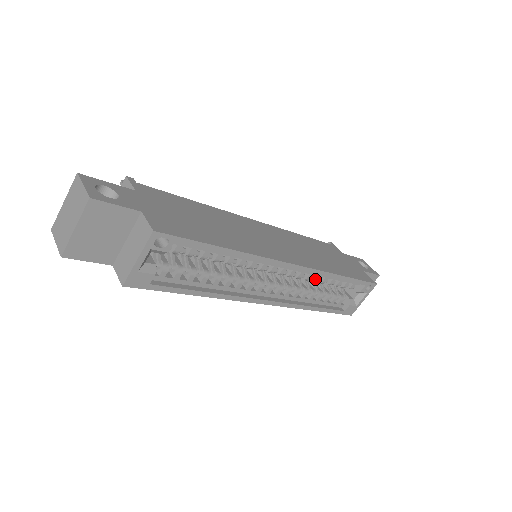
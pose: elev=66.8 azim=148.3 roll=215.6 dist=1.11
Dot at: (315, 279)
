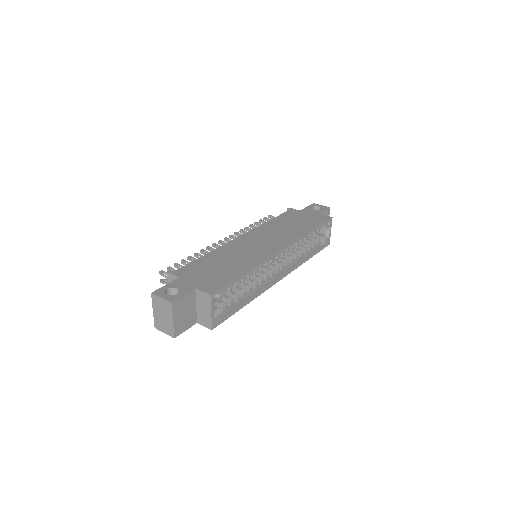
Dot at: (297, 245)
